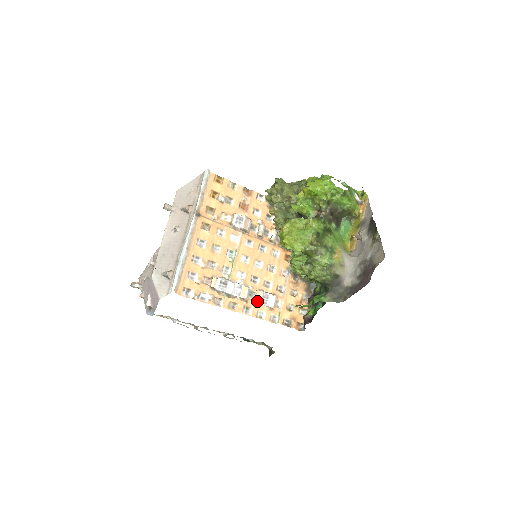
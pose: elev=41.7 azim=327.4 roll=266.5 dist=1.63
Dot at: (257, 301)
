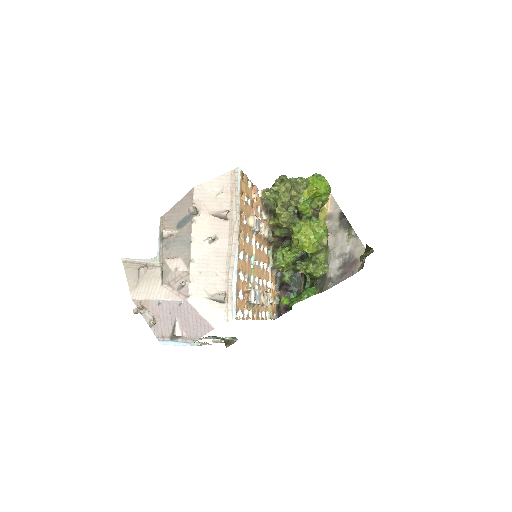
Dot at: (265, 303)
